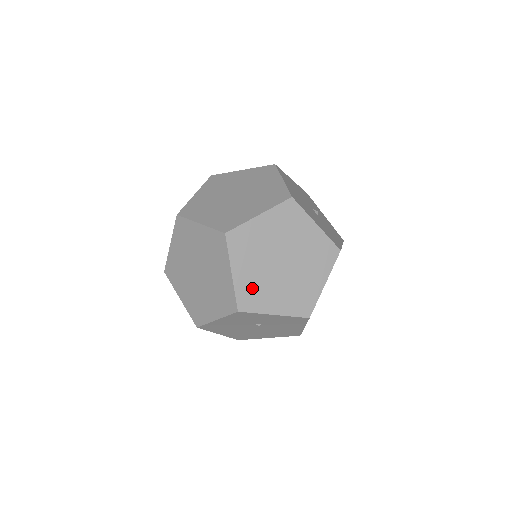
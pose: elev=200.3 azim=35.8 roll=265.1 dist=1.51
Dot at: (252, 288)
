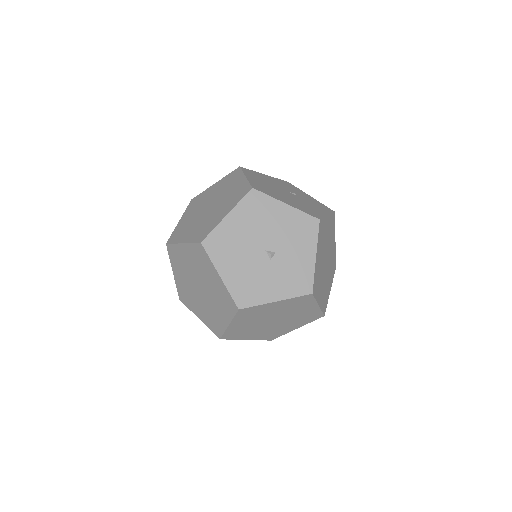
Dot at: (185, 291)
